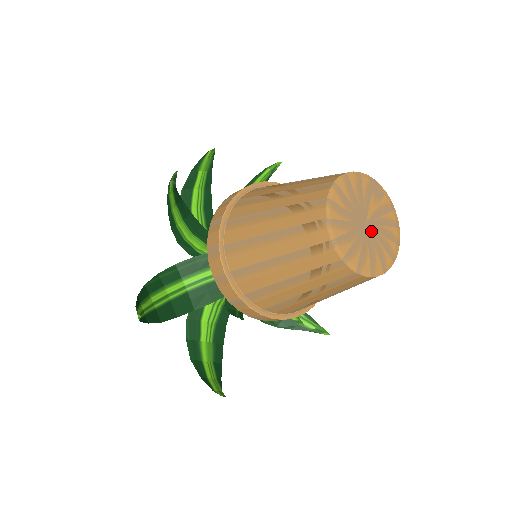
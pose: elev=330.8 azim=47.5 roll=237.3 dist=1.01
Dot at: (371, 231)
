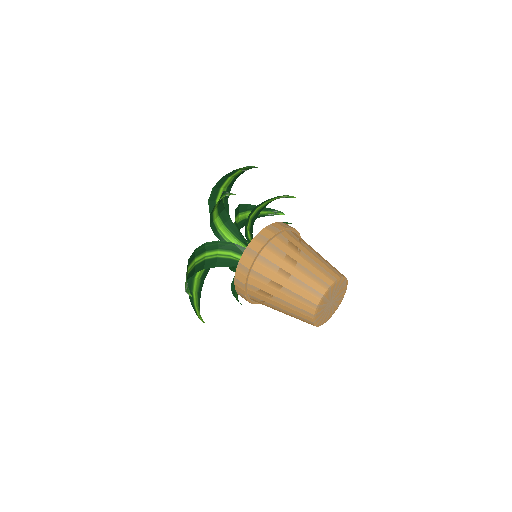
Dot at: (331, 305)
